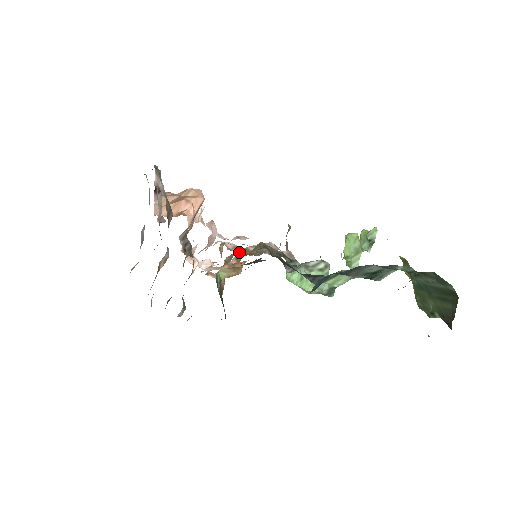
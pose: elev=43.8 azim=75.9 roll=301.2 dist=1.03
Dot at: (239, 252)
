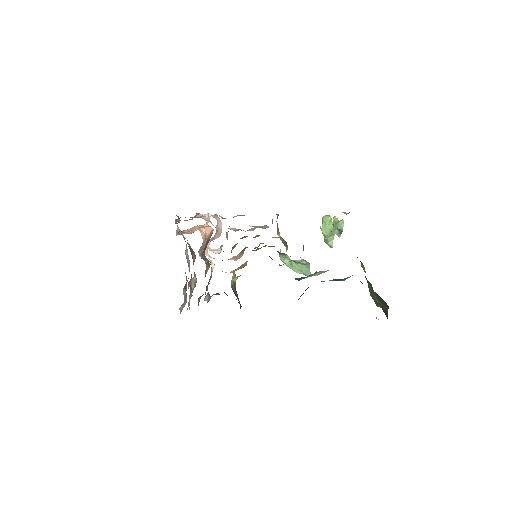
Dot at: (241, 238)
